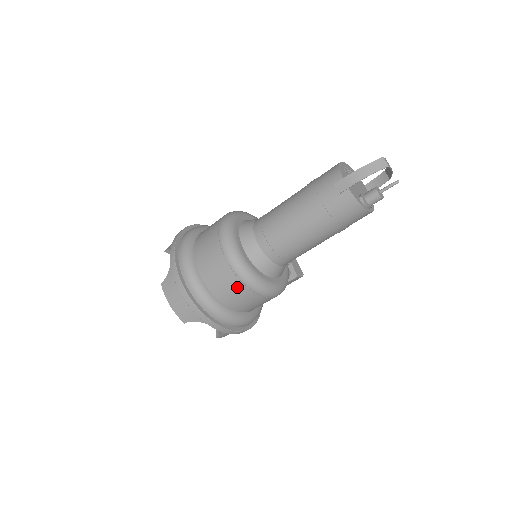
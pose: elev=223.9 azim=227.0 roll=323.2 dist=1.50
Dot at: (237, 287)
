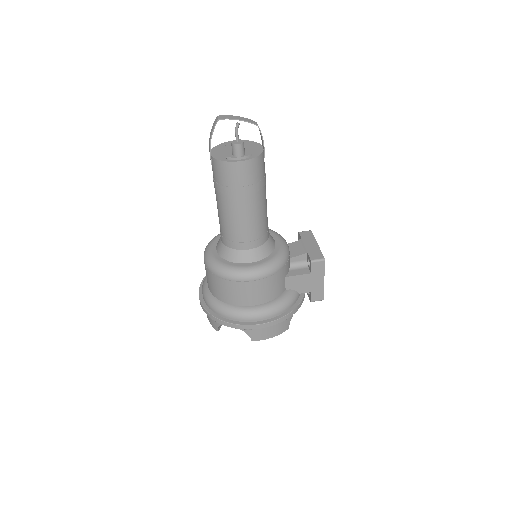
Dot at: (216, 281)
